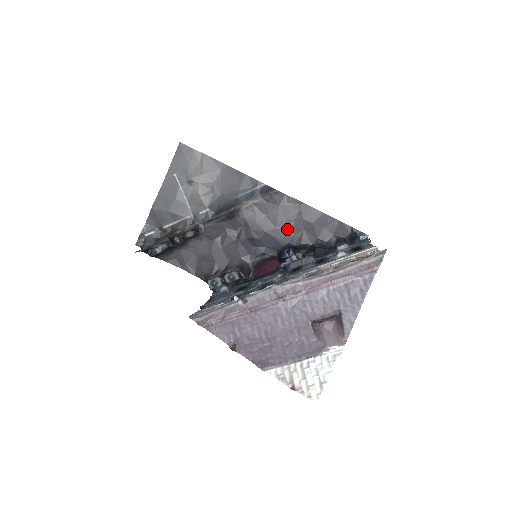
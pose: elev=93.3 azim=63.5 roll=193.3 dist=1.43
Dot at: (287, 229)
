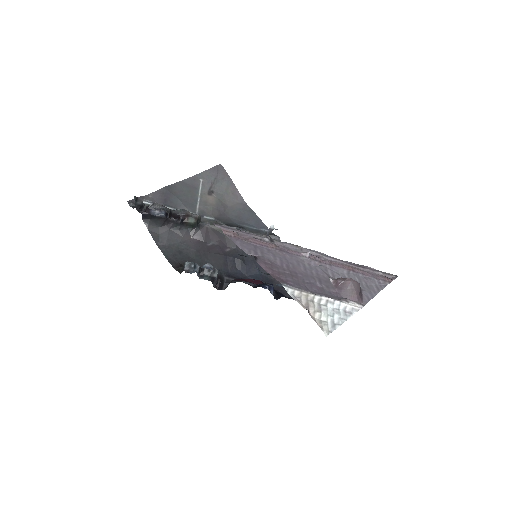
Dot at: occluded
